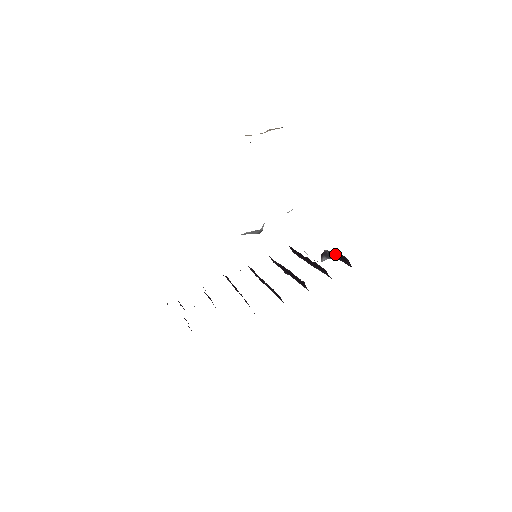
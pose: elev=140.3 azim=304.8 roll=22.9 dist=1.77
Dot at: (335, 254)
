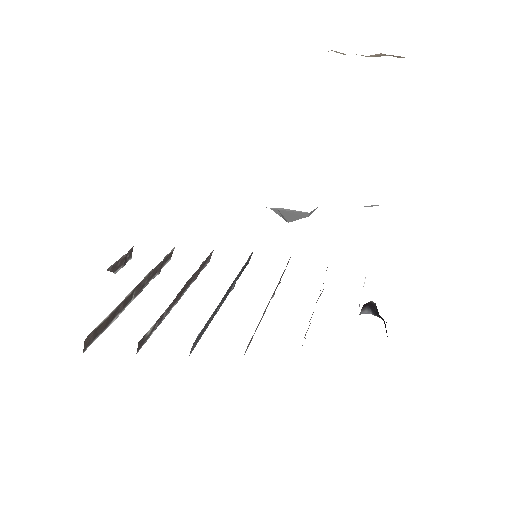
Dot at: occluded
